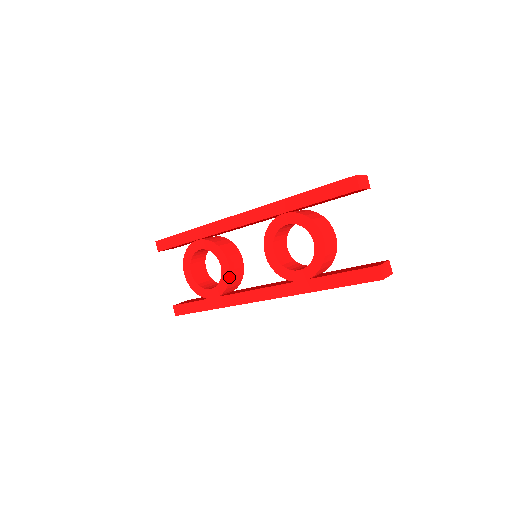
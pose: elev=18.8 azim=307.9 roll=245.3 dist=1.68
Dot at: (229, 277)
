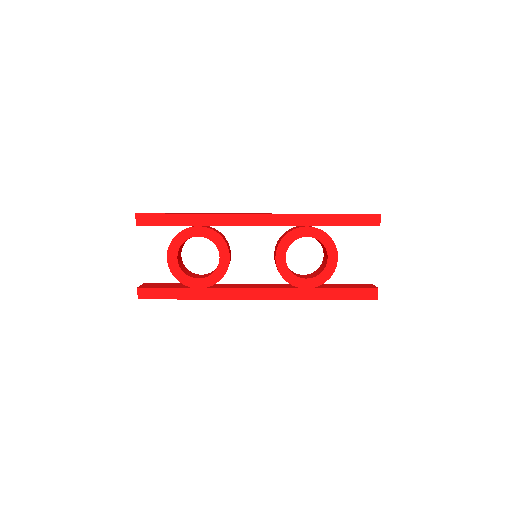
Dot at: occluded
